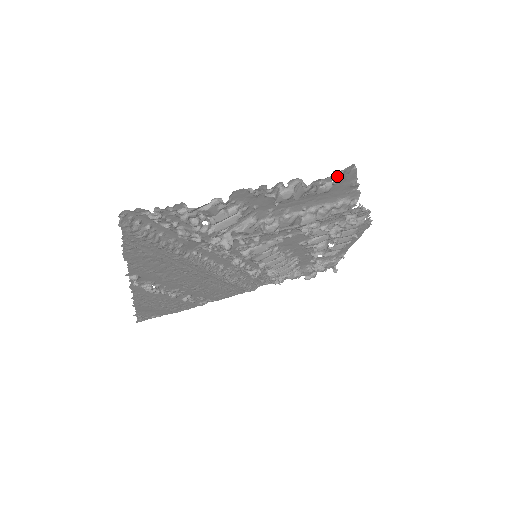
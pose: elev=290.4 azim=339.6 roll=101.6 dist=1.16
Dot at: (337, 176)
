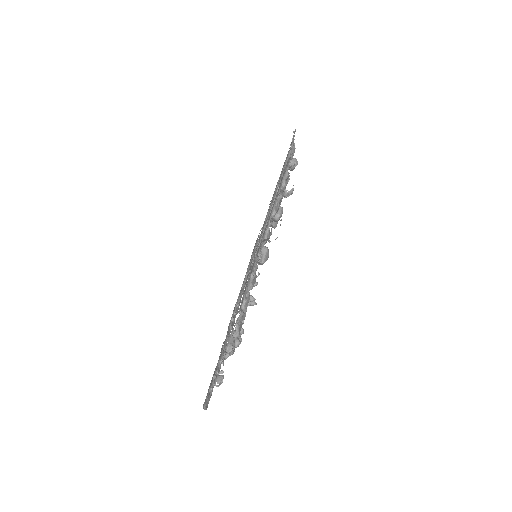
Dot at: (280, 200)
